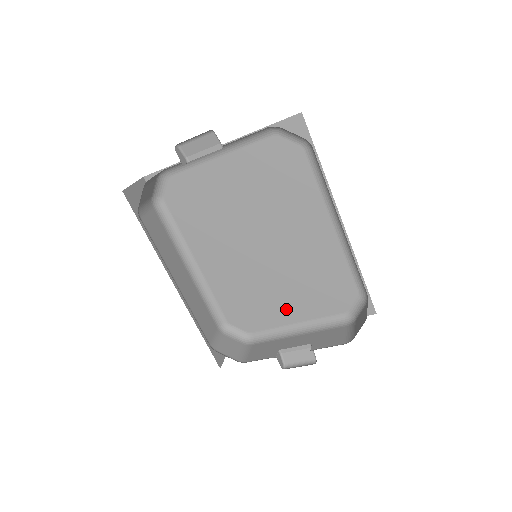
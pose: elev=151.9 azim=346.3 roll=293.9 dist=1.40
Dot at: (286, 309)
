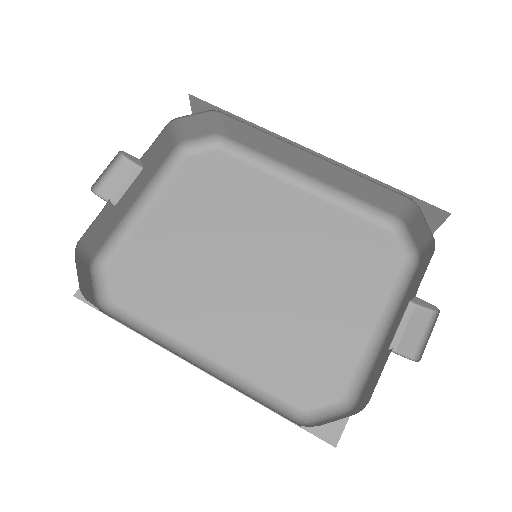
Dot at: (347, 320)
